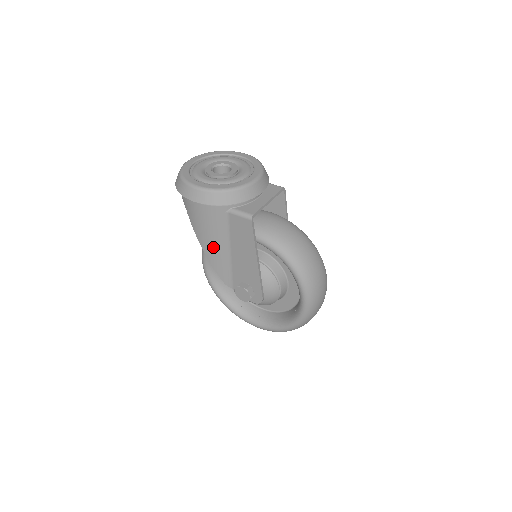
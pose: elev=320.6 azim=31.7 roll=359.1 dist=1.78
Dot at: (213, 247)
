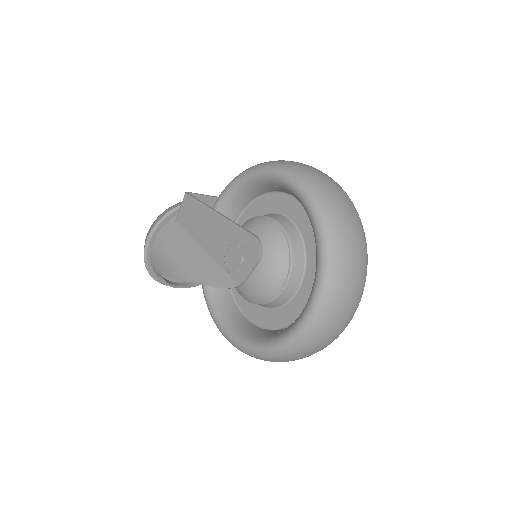
Dot at: (185, 262)
